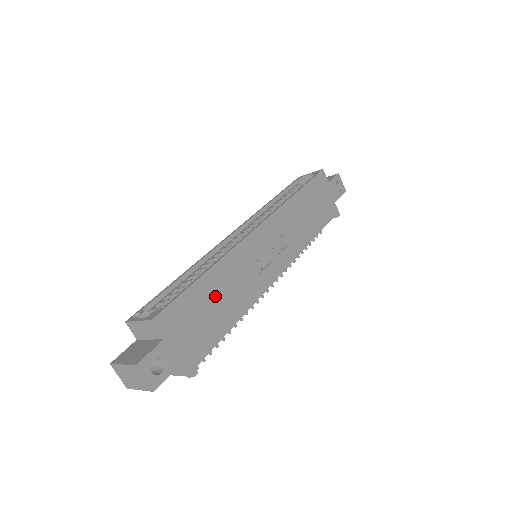
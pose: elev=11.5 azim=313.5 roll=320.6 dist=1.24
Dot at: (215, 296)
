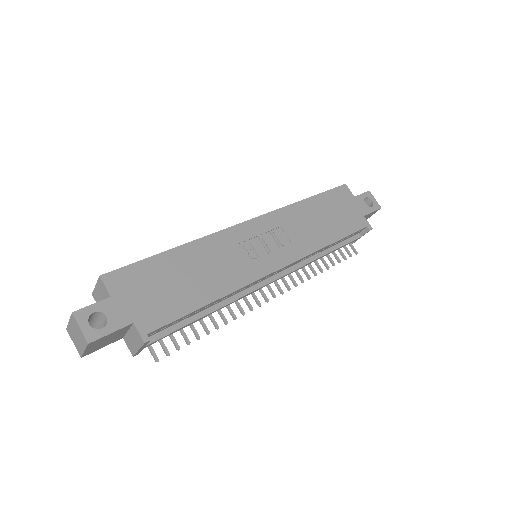
Dot at: (184, 271)
